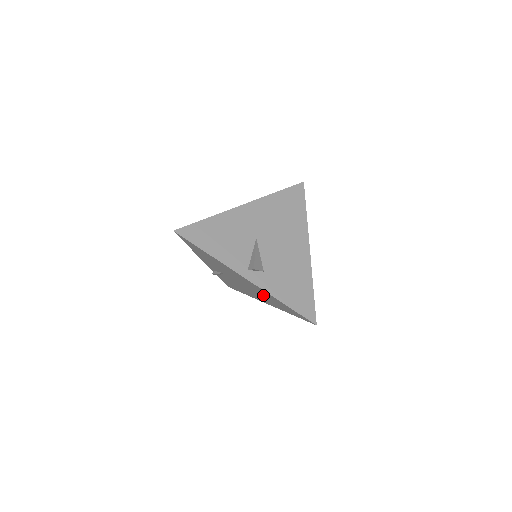
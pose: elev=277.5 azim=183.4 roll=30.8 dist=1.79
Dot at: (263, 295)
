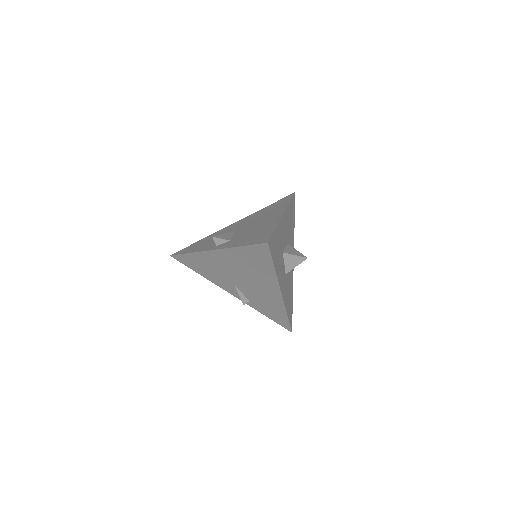
Dot at: (247, 268)
